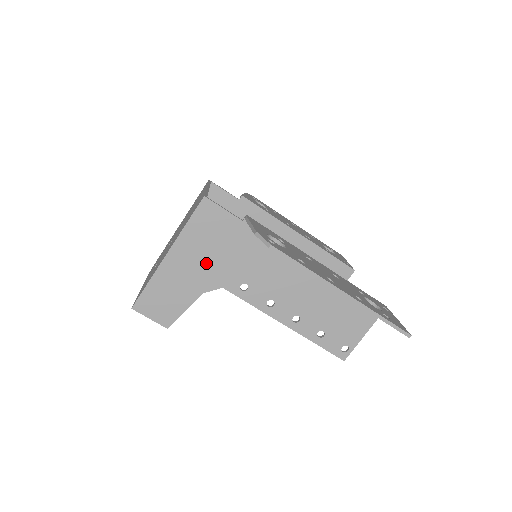
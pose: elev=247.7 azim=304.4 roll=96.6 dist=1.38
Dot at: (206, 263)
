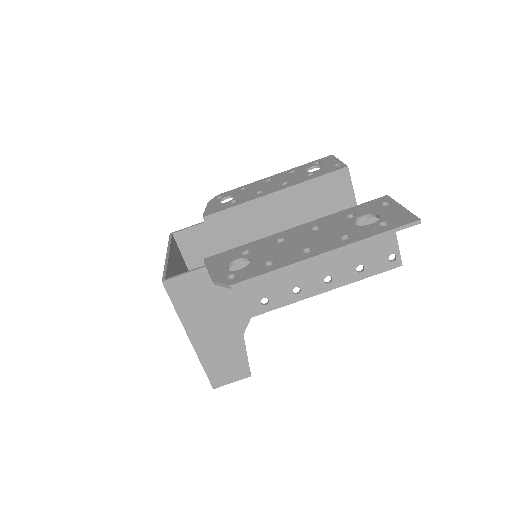
Dot at: (220, 316)
